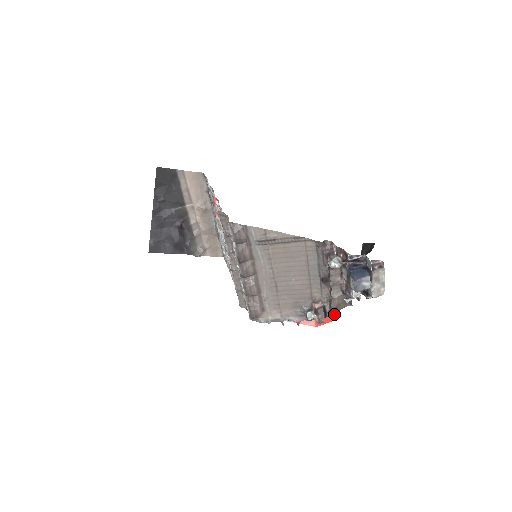
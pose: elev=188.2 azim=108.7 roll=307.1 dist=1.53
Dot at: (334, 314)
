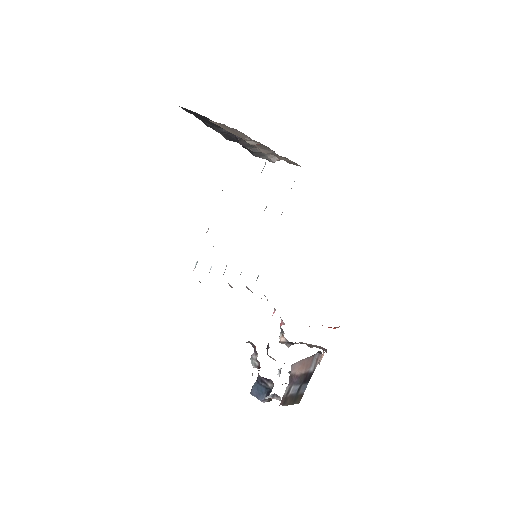
Dot at: occluded
